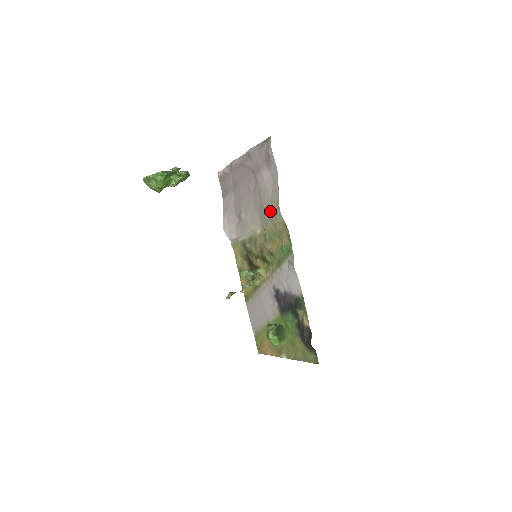
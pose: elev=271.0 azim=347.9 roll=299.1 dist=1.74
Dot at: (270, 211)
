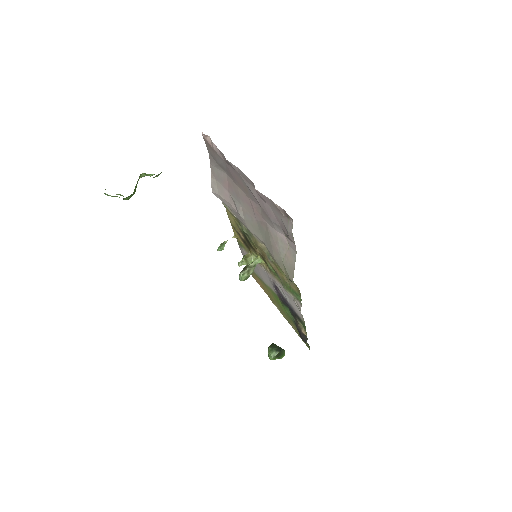
Dot at: (280, 263)
